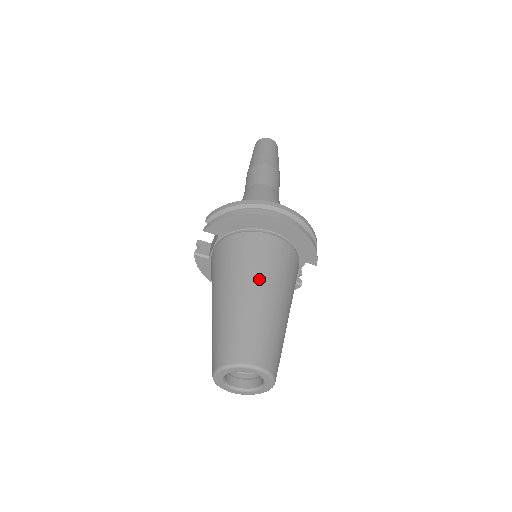
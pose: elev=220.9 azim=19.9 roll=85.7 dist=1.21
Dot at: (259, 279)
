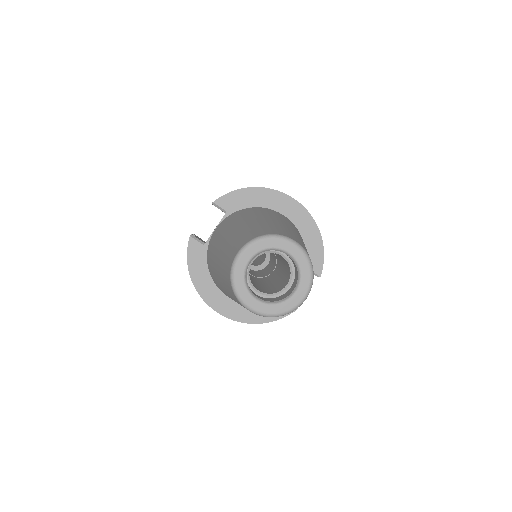
Dot at: (282, 220)
